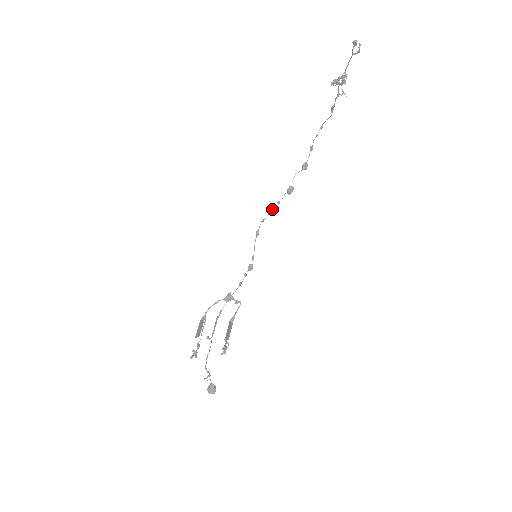
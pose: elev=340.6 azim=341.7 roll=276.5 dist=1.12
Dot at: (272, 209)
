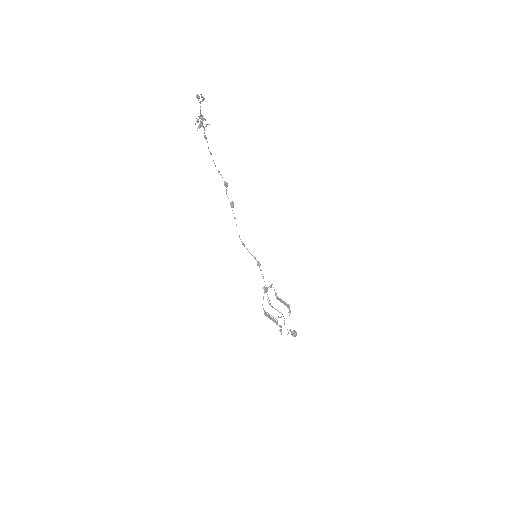
Dot at: (236, 225)
